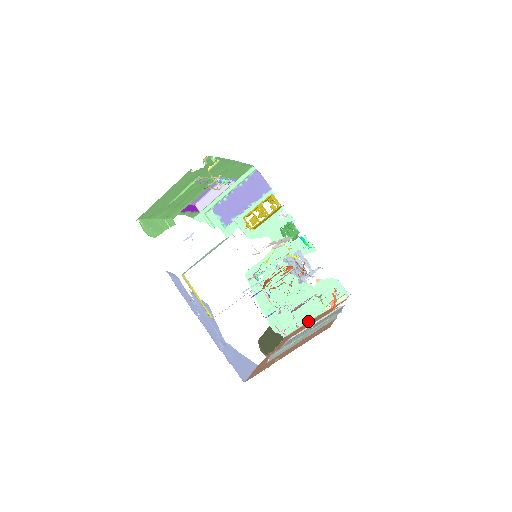
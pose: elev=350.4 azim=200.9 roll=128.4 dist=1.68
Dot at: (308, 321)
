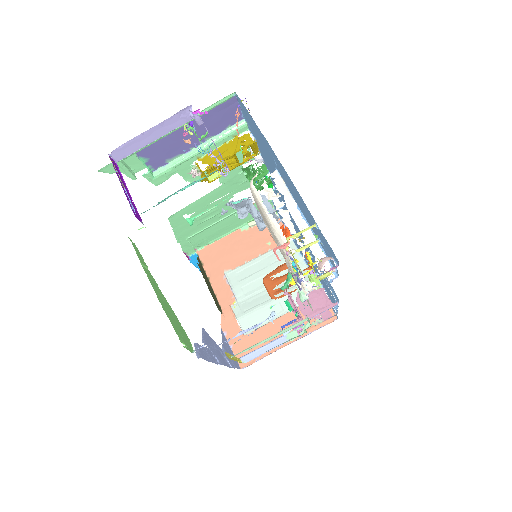
Dot at: (226, 236)
